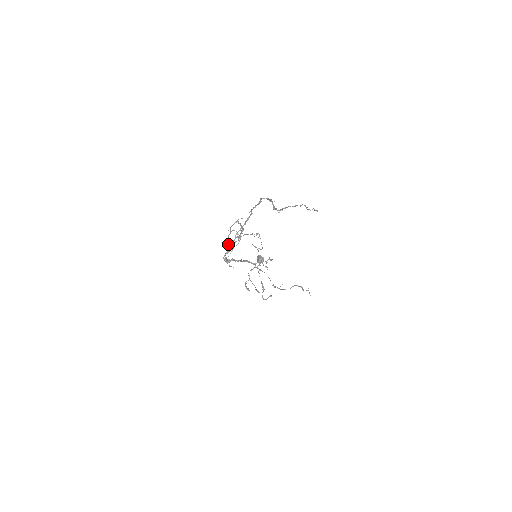
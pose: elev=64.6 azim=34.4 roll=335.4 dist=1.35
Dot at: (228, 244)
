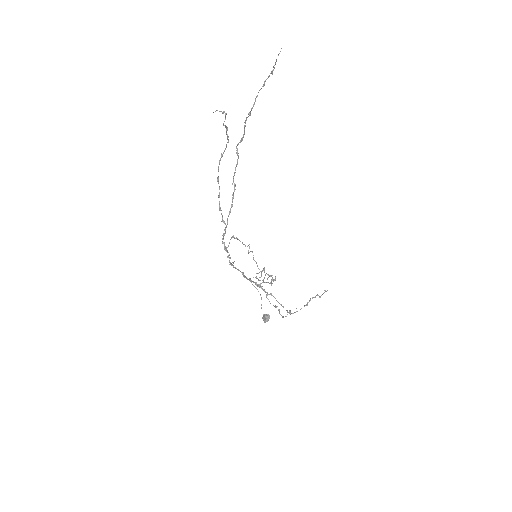
Dot at: (222, 215)
